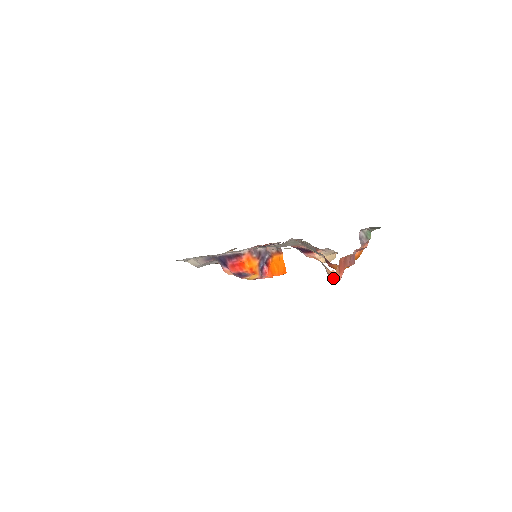
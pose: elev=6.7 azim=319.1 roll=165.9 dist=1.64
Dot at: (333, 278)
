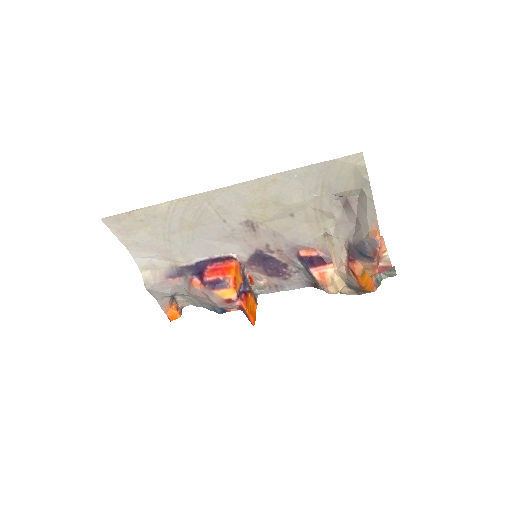
Dot at: (379, 236)
